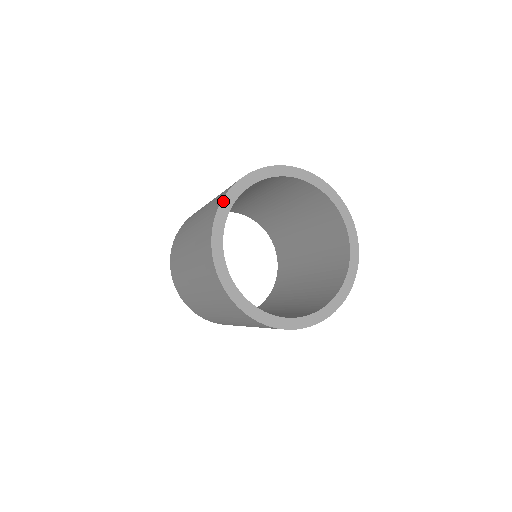
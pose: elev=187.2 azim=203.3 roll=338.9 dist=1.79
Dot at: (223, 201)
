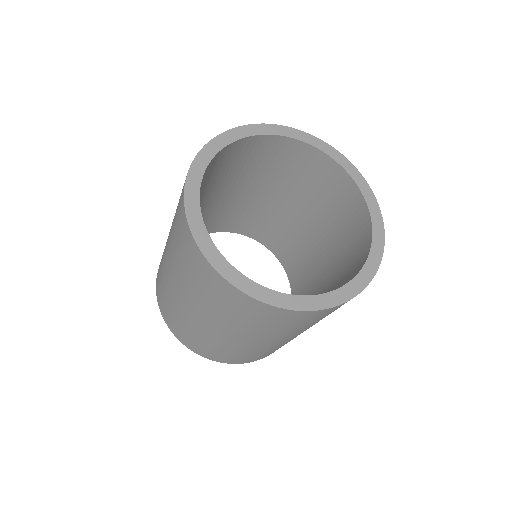
Dot at: (196, 240)
